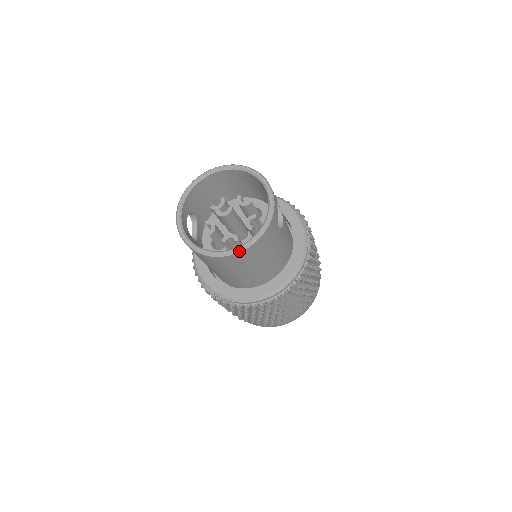
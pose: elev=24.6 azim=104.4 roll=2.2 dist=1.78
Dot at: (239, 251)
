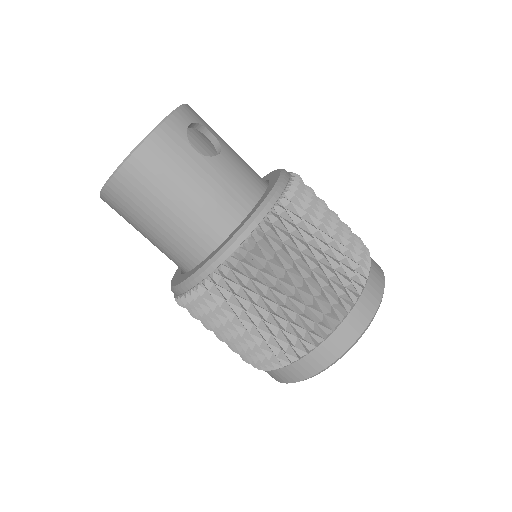
Dot at: (118, 168)
